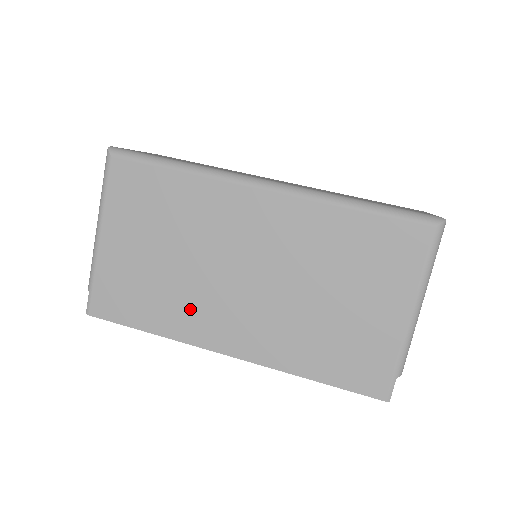
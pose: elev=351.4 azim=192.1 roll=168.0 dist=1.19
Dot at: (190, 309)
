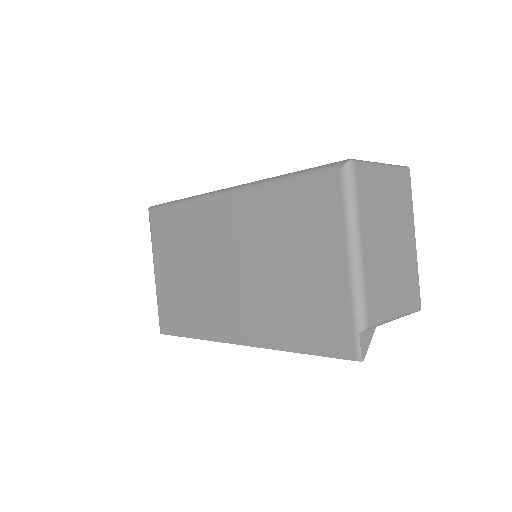
Dot at: (208, 311)
